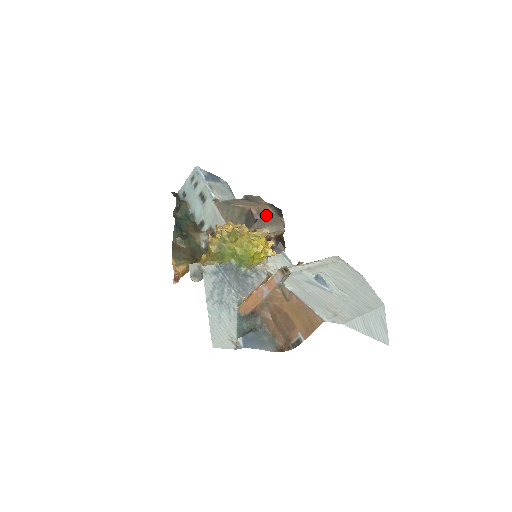
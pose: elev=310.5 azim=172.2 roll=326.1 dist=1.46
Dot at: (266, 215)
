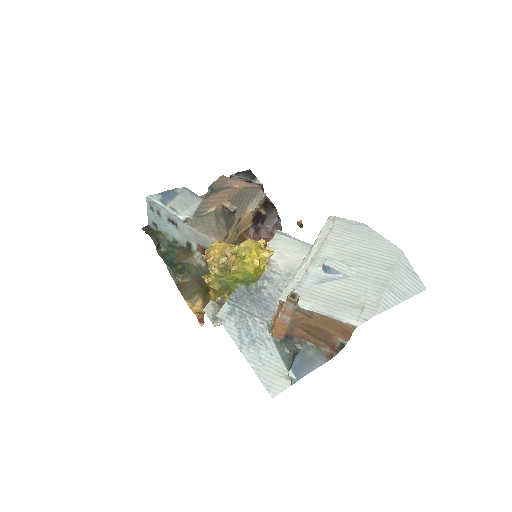
Dot at: (240, 196)
